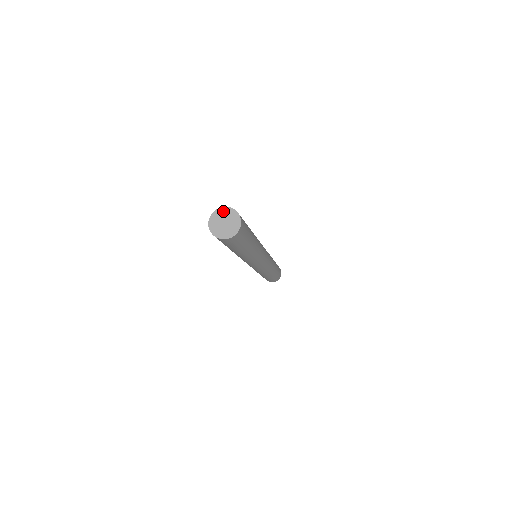
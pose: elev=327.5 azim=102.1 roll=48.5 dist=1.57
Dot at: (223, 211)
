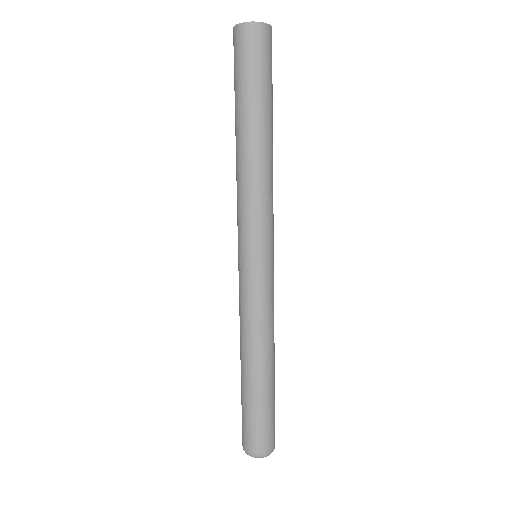
Dot at: occluded
